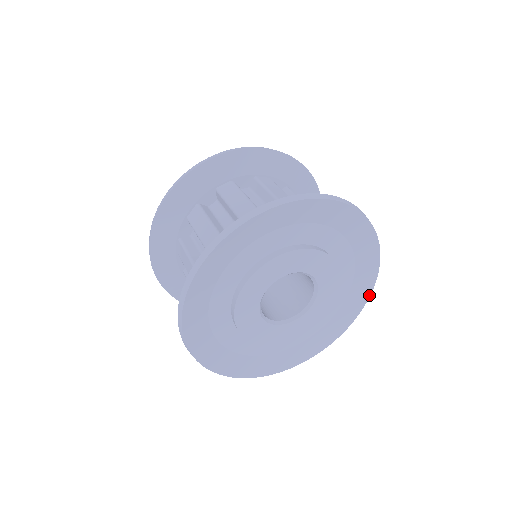
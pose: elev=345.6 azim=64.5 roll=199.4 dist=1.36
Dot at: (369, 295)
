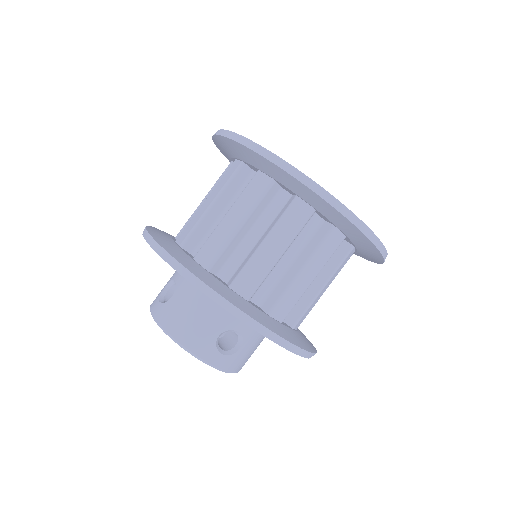
Dot at: occluded
